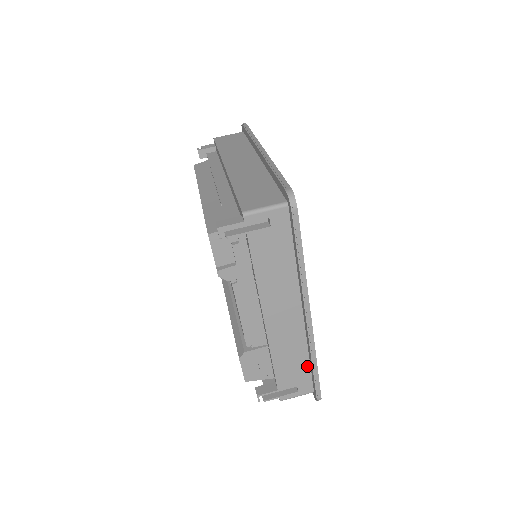
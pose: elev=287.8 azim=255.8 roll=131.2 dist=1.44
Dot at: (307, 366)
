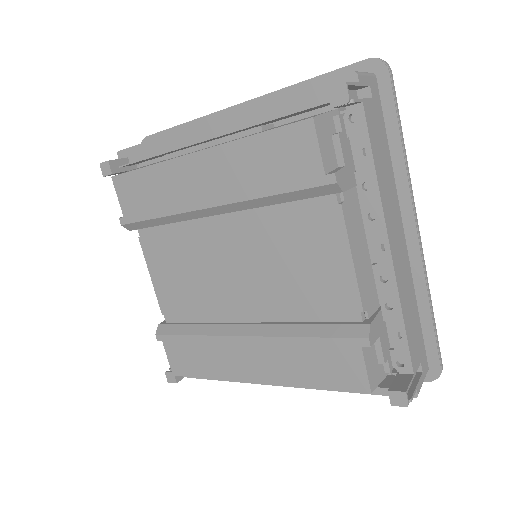
Dot at: (419, 324)
